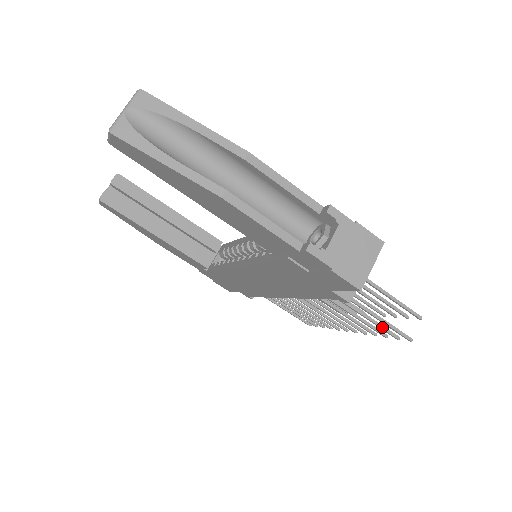
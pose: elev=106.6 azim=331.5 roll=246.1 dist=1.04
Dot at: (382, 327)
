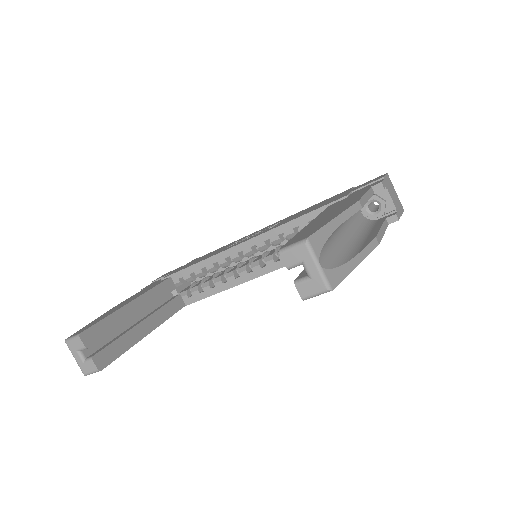
Dot at: occluded
